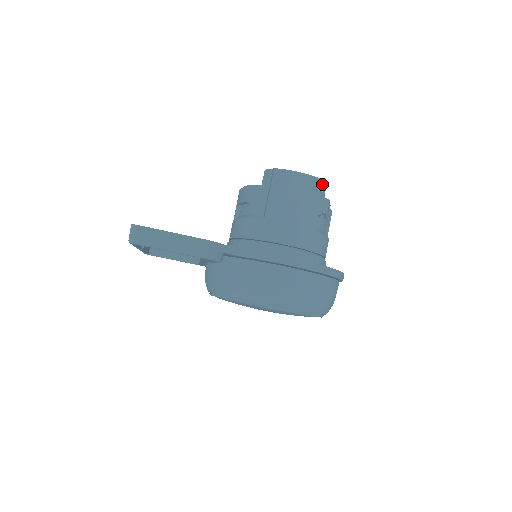
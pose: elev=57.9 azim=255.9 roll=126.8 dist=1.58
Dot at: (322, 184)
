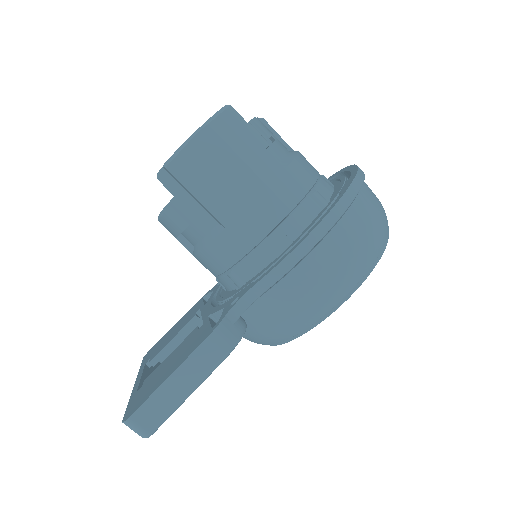
Dot at: (228, 114)
